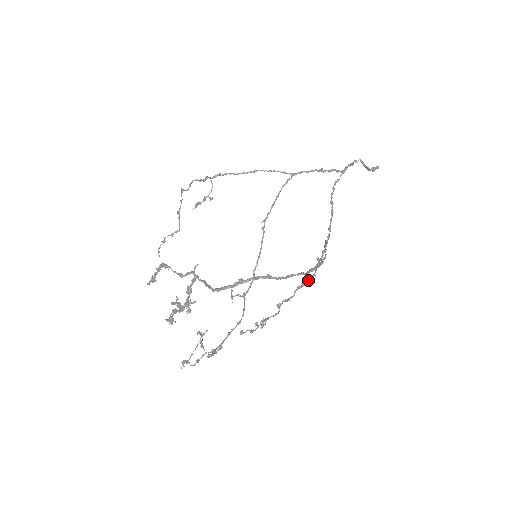
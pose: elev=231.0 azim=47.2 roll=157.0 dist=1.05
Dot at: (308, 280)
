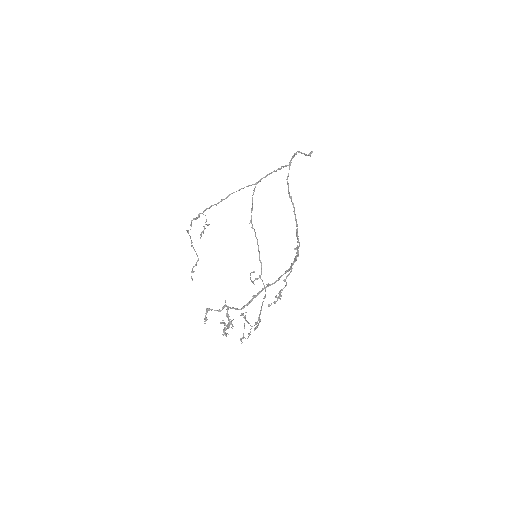
Dot at: (296, 259)
